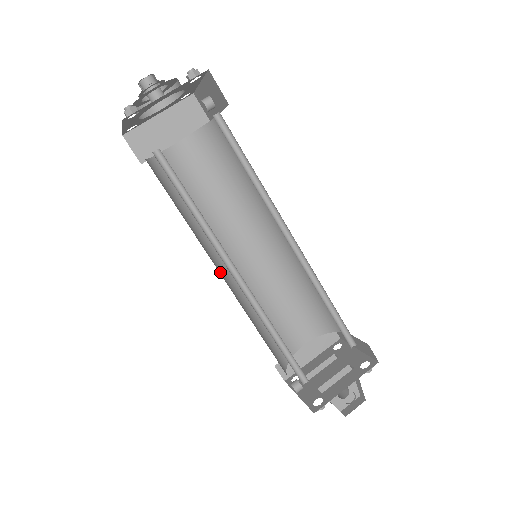
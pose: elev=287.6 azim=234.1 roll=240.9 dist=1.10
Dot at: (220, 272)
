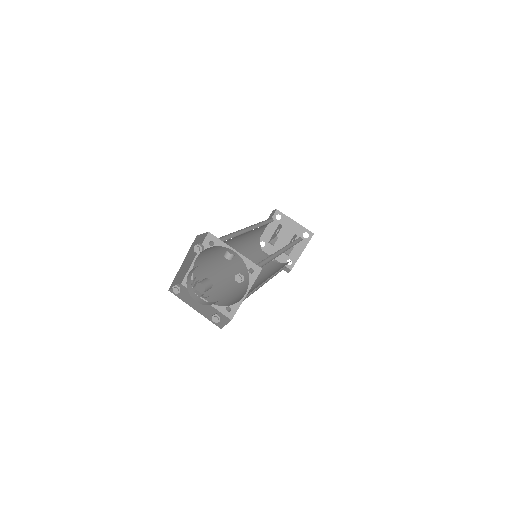
Dot at: (238, 272)
